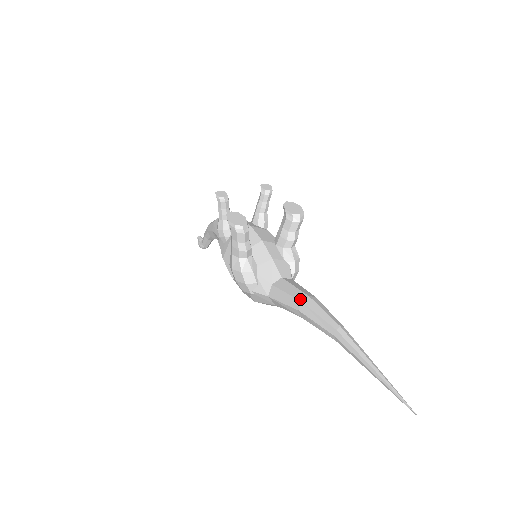
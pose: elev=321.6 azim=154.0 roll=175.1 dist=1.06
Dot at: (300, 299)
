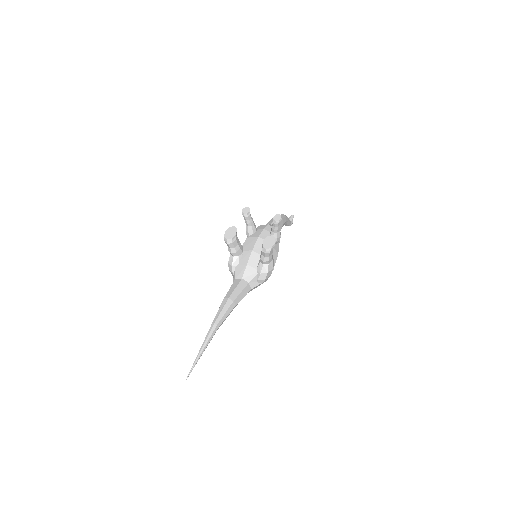
Dot at: (225, 297)
